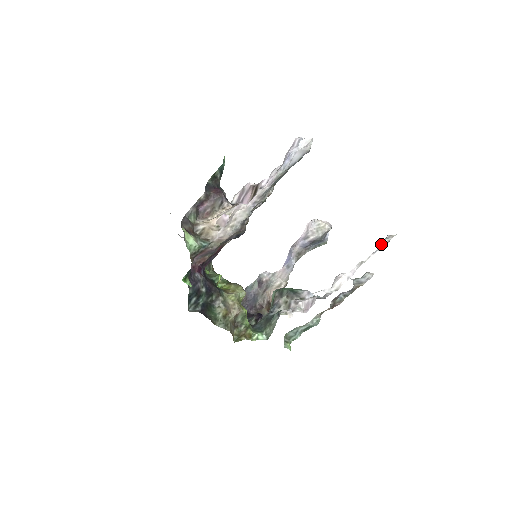
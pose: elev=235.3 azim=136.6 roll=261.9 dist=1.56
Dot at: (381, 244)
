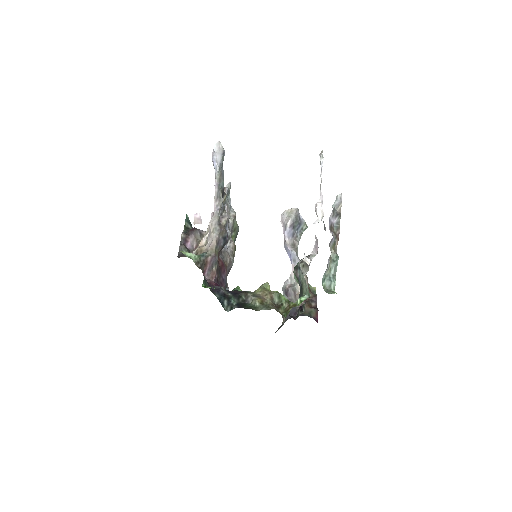
Dot at: (320, 163)
